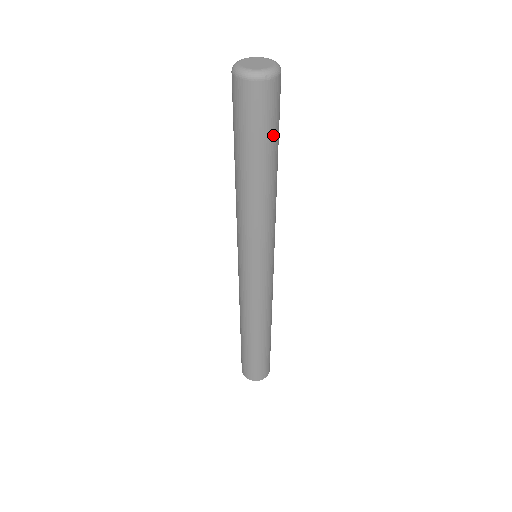
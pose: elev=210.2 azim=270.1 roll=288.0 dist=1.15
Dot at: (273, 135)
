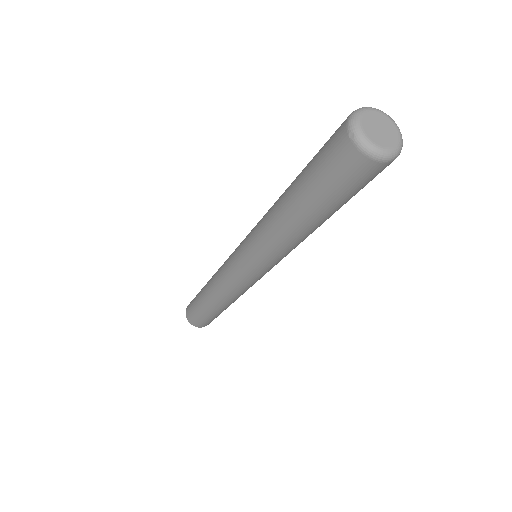
Dot at: occluded
